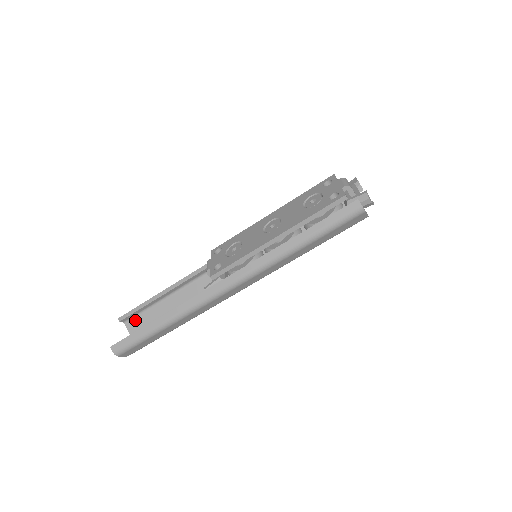
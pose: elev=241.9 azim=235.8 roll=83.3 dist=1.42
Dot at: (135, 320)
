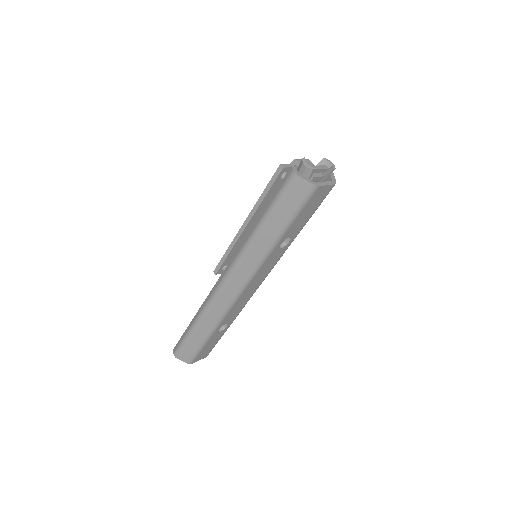
Dot at: occluded
